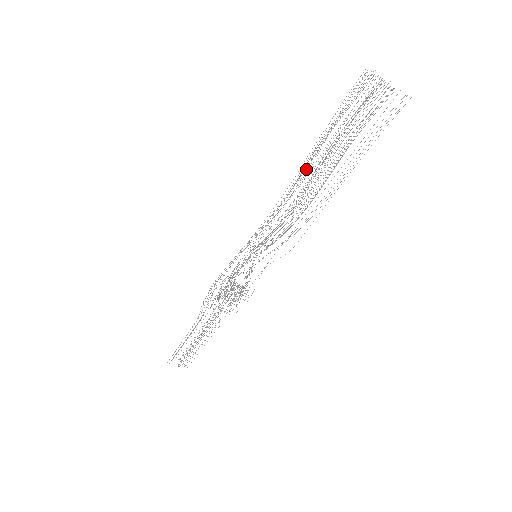
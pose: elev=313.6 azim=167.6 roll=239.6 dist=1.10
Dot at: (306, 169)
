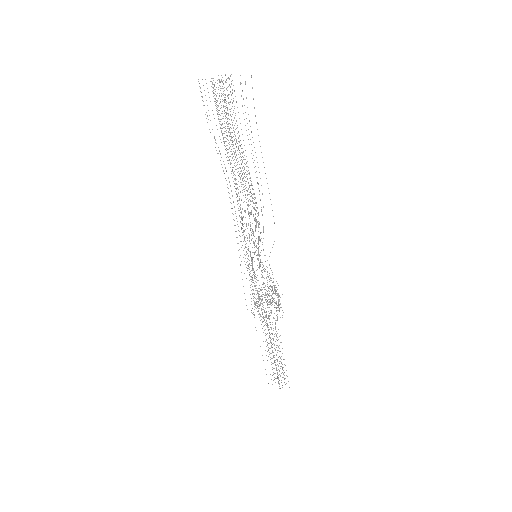
Dot at: (232, 169)
